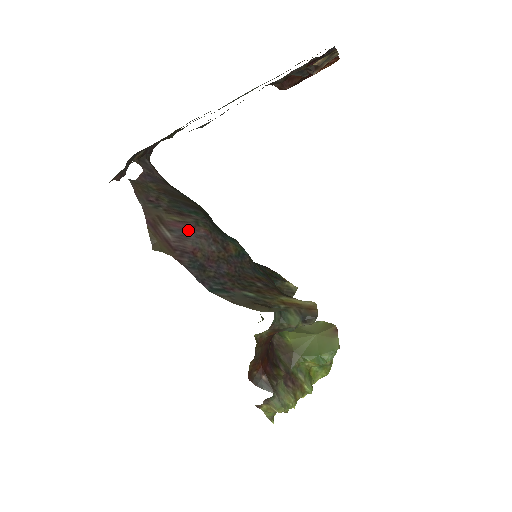
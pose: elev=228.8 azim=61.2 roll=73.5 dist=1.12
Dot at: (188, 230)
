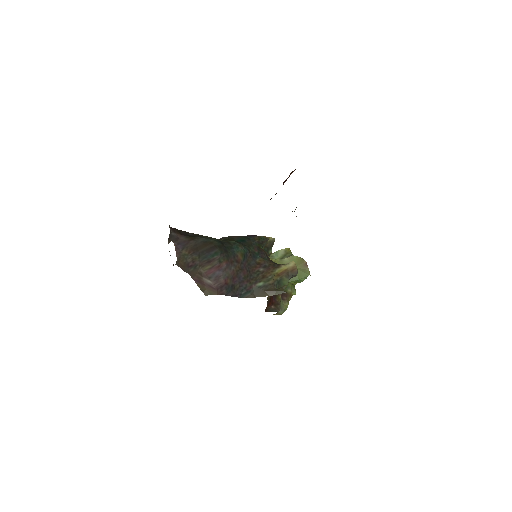
Dot at: (218, 271)
